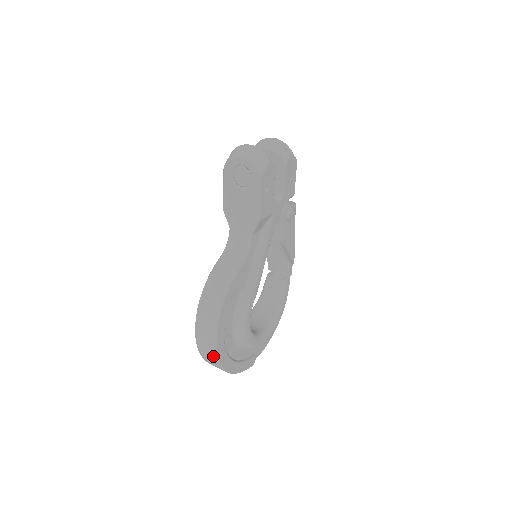
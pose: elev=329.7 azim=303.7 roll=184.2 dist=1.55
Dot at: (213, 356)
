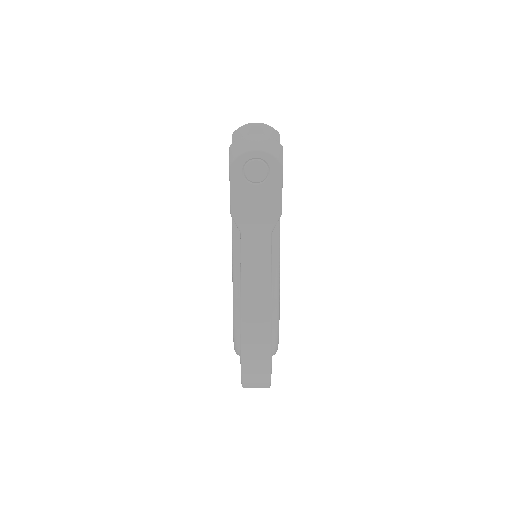
Dot at: (265, 377)
